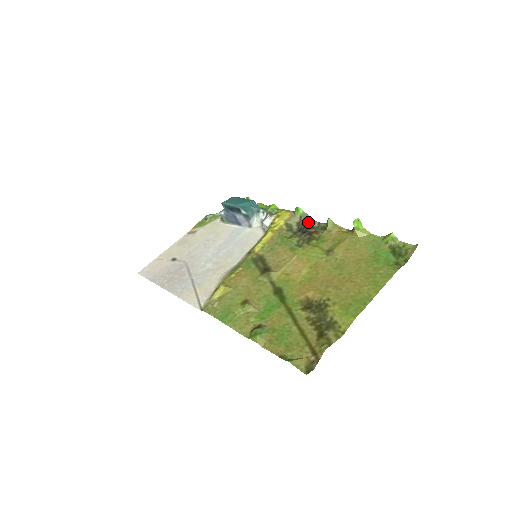
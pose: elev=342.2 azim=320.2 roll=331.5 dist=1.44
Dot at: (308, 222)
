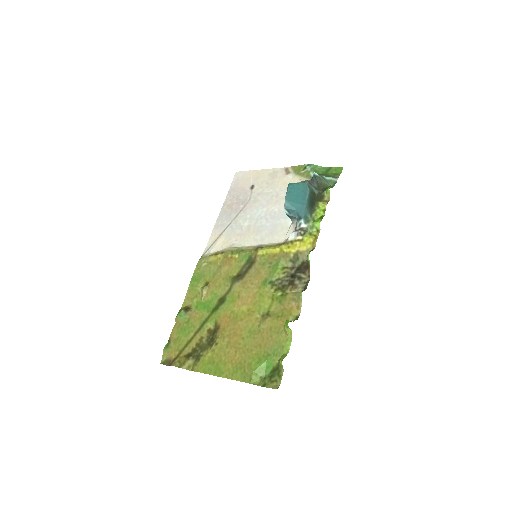
Dot at: (306, 271)
